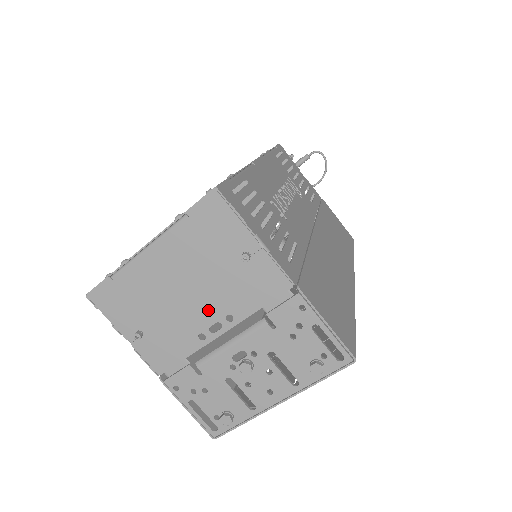
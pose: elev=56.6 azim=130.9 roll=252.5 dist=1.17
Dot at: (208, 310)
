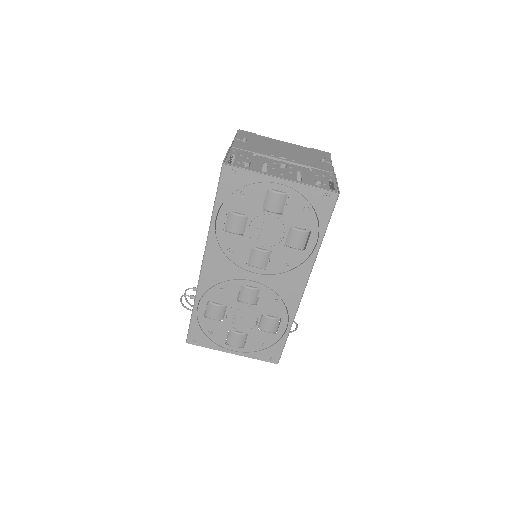
Dot at: (287, 156)
